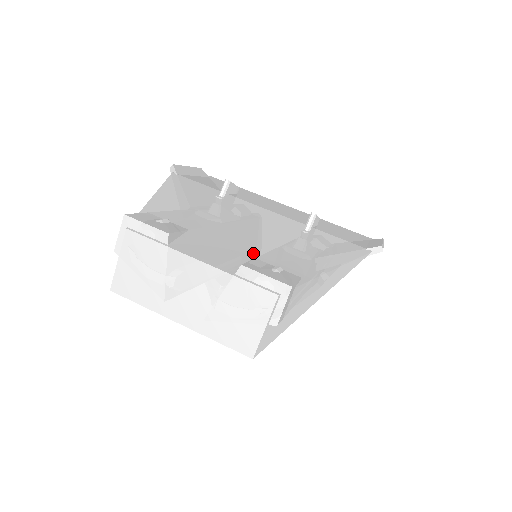
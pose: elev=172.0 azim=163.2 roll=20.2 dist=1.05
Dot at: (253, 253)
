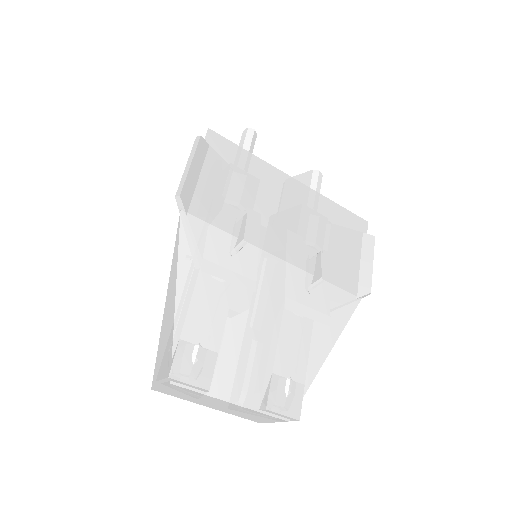
Dot at: (271, 365)
